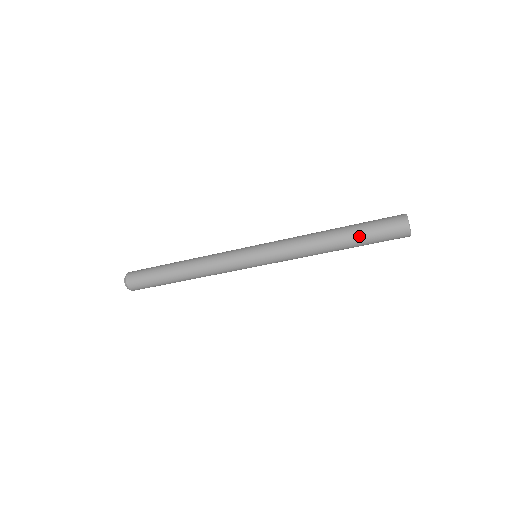
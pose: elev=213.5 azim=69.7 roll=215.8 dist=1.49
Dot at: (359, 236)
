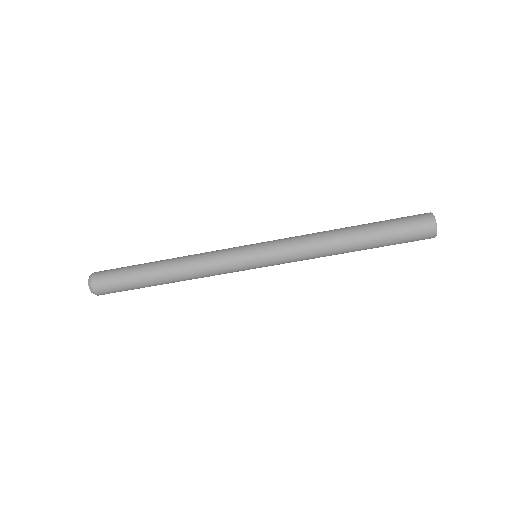
Dot at: (381, 237)
